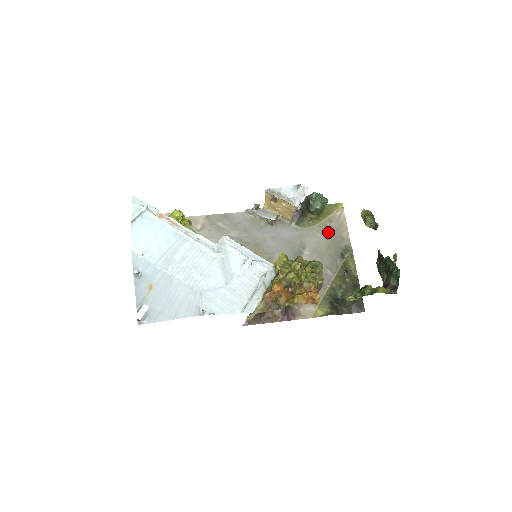
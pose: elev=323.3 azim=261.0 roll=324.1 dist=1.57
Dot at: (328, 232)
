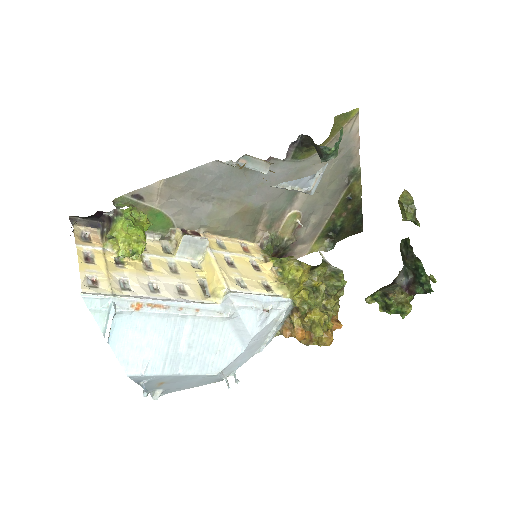
Dot at: occluded
